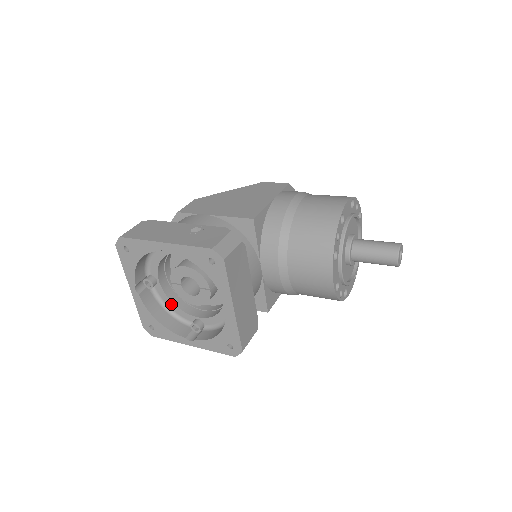
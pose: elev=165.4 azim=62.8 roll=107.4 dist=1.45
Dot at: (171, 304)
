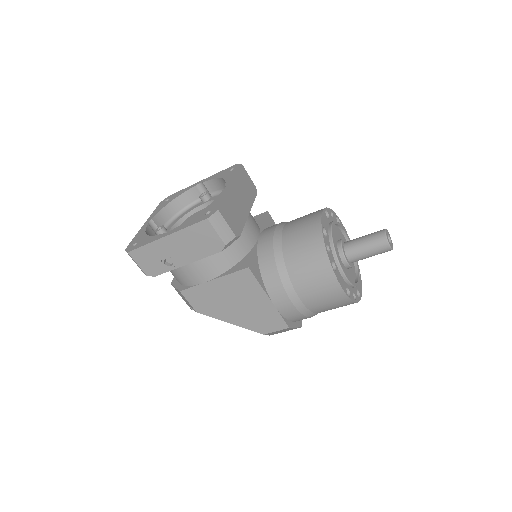
Dot at: occluded
